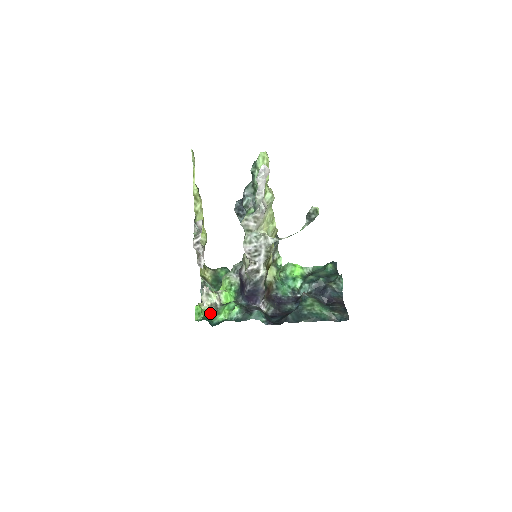
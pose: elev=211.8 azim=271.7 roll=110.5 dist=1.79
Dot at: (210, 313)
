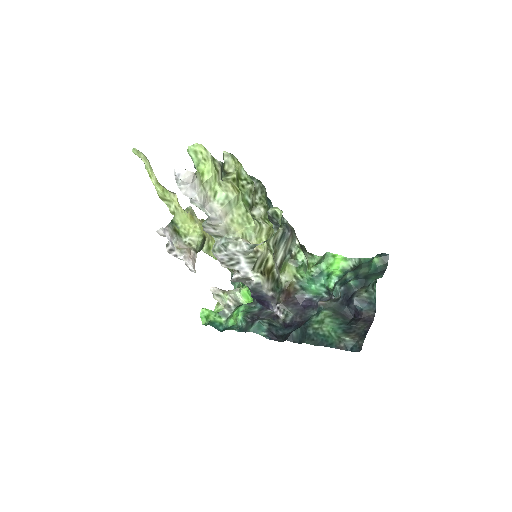
Dot at: (221, 316)
